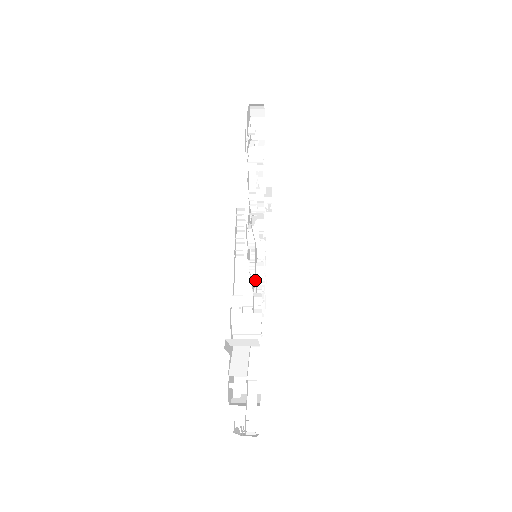
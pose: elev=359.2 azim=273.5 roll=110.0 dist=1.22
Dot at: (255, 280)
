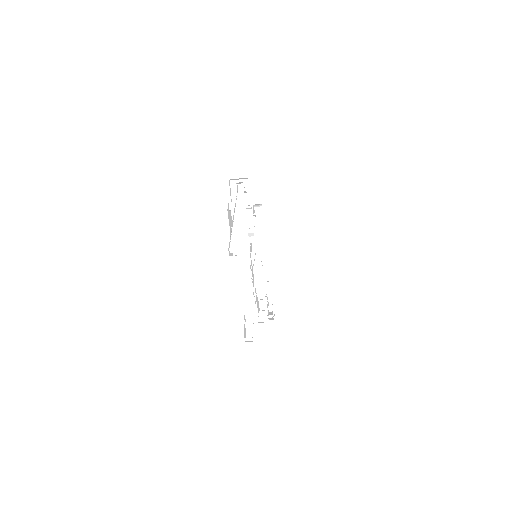
Dot at: occluded
